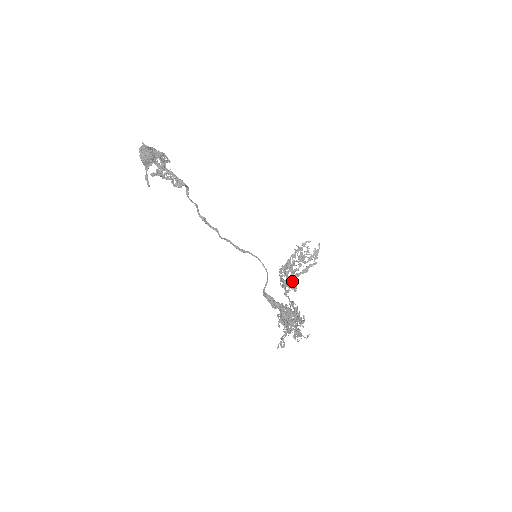
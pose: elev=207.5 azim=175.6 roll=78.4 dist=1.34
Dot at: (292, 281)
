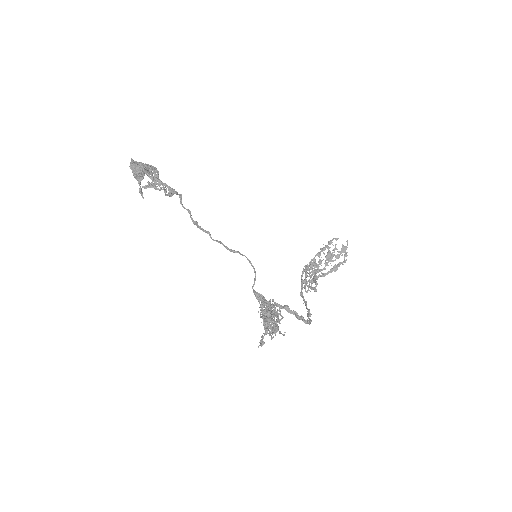
Dot at: occluded
